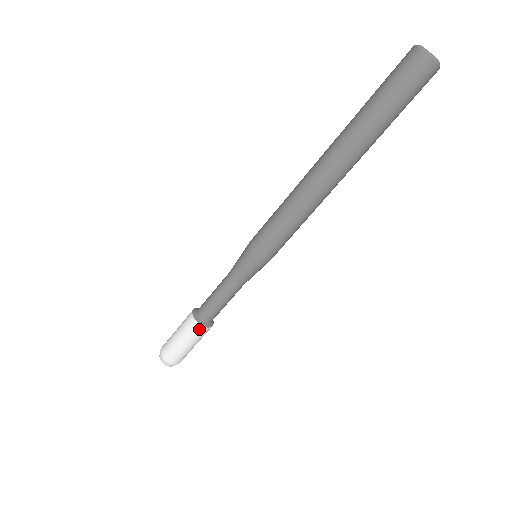
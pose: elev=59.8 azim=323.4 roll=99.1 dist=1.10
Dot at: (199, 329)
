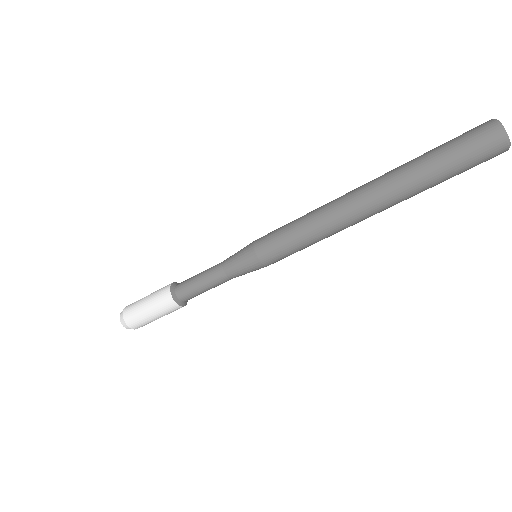
Dot at: occluded
